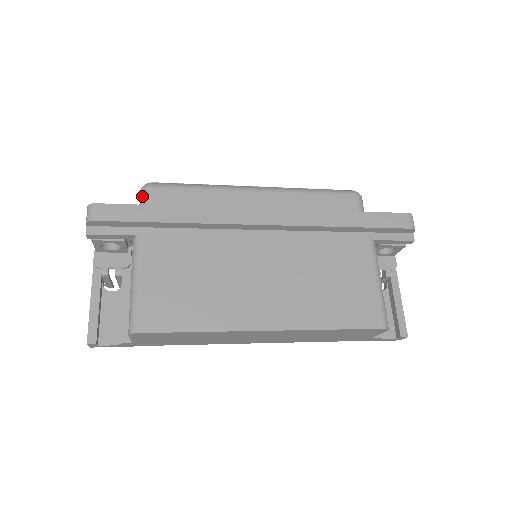
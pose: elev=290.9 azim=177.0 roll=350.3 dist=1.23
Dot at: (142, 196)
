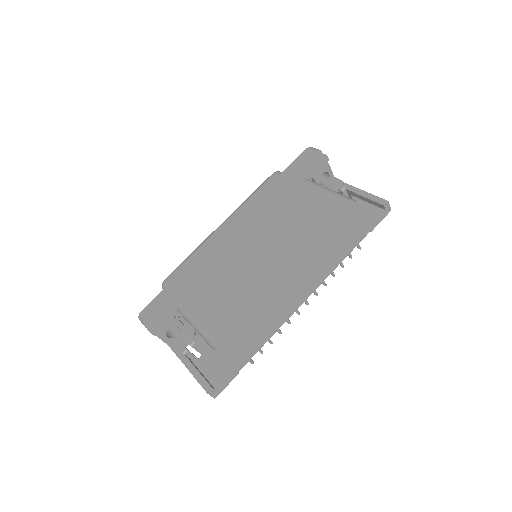
Dot at: occluded
